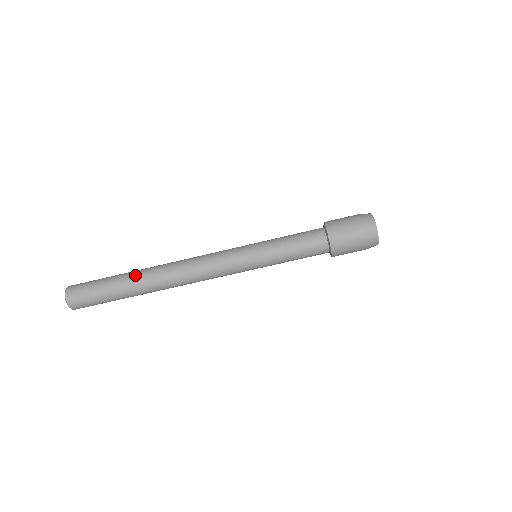
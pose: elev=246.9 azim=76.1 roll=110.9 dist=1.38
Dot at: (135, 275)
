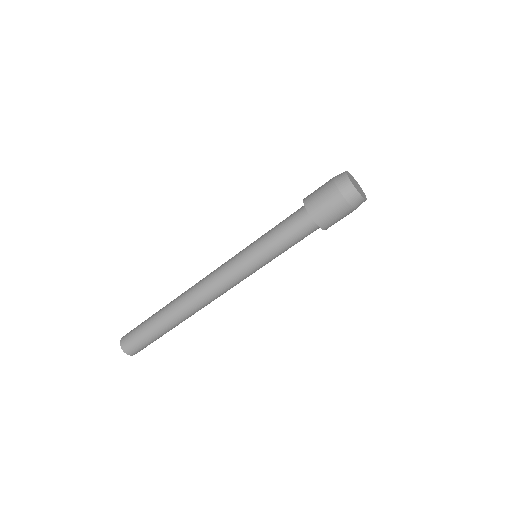
Dot at: (165, 306)
